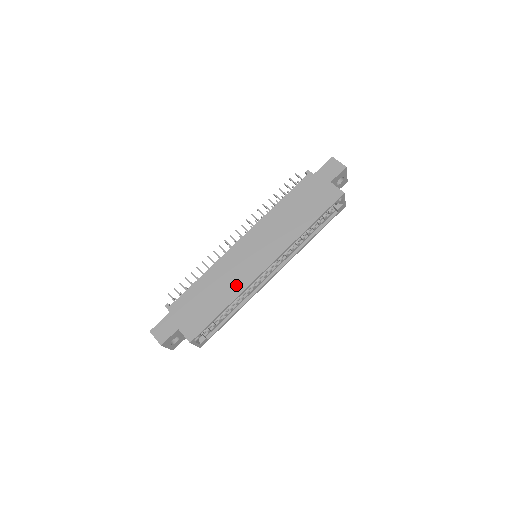
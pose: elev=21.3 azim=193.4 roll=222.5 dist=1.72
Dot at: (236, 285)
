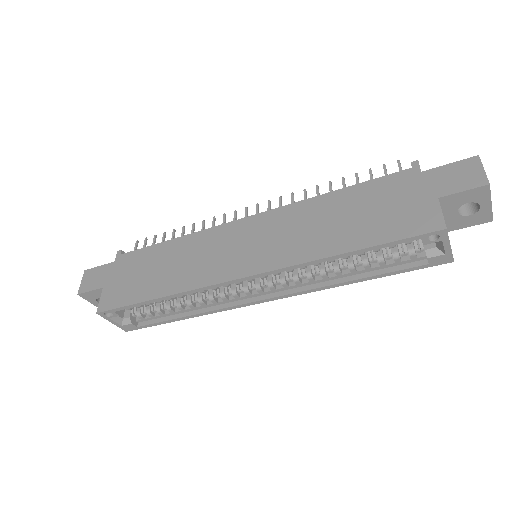
Dot at: (190, 276)
